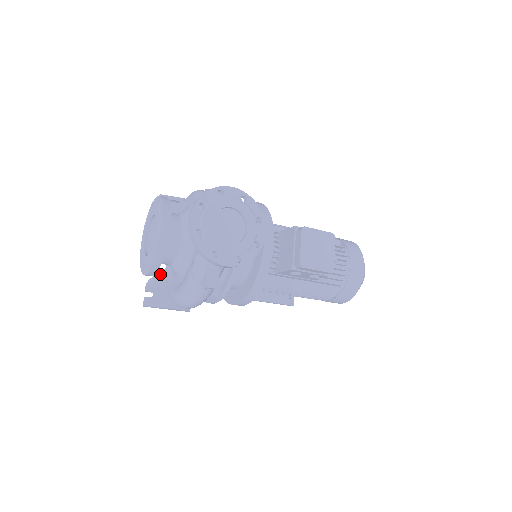
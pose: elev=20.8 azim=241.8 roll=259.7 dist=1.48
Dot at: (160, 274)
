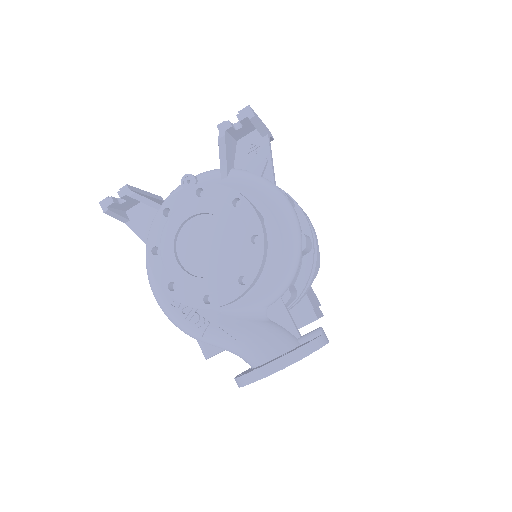
Dot at: (156, 206)
